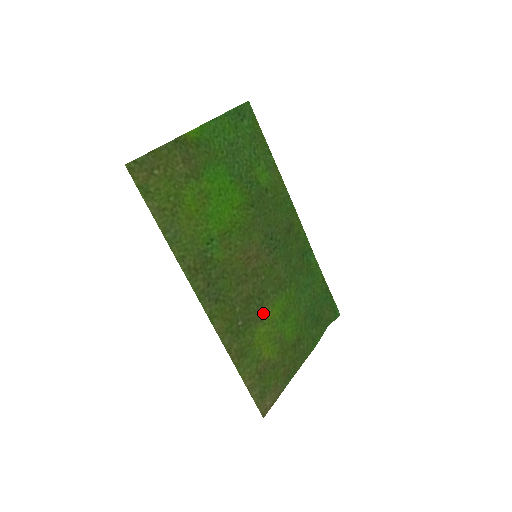
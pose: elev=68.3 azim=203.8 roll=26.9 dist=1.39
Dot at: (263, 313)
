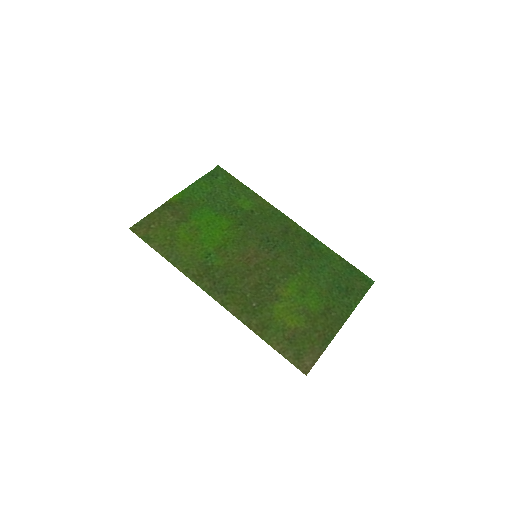
Dot at: (277, 294)
